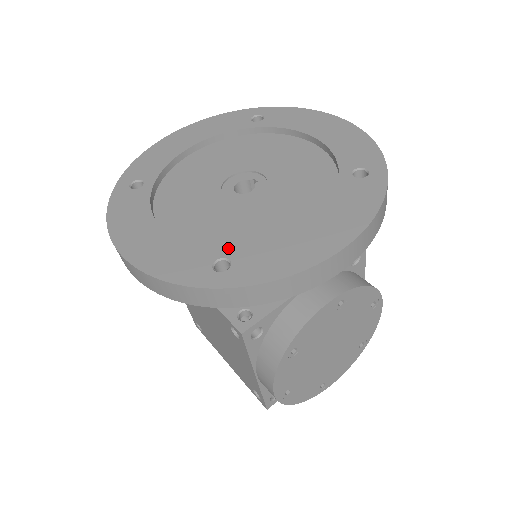
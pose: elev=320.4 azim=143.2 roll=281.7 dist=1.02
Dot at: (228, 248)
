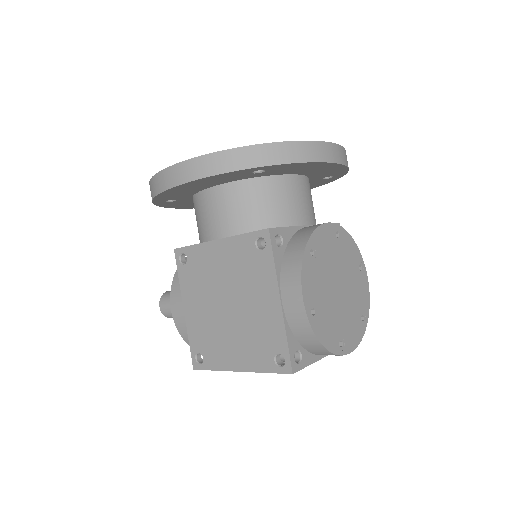
Dot at: occluded
